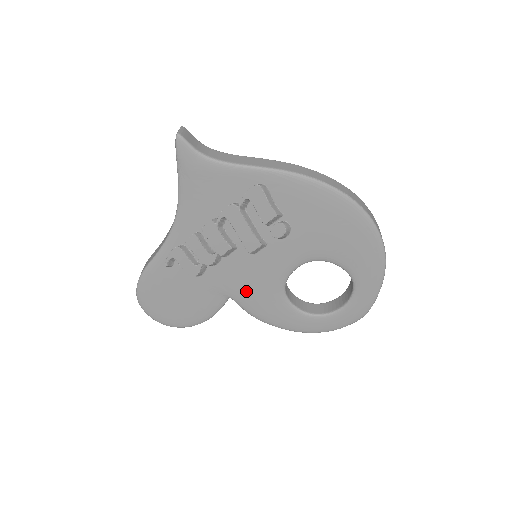
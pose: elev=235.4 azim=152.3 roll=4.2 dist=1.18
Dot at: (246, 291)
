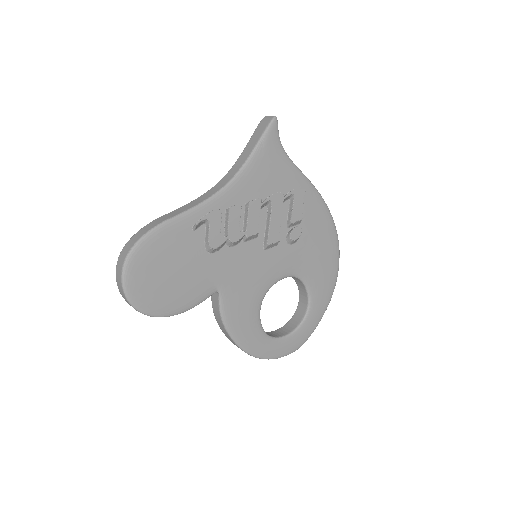
Dot at: (237, 288)
